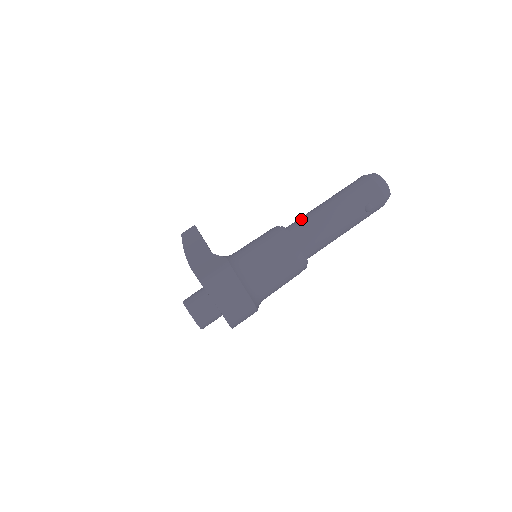
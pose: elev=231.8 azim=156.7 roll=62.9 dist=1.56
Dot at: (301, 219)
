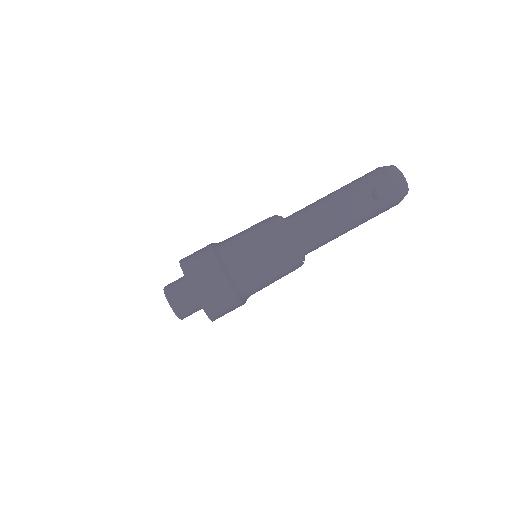
Dot at: occluded
